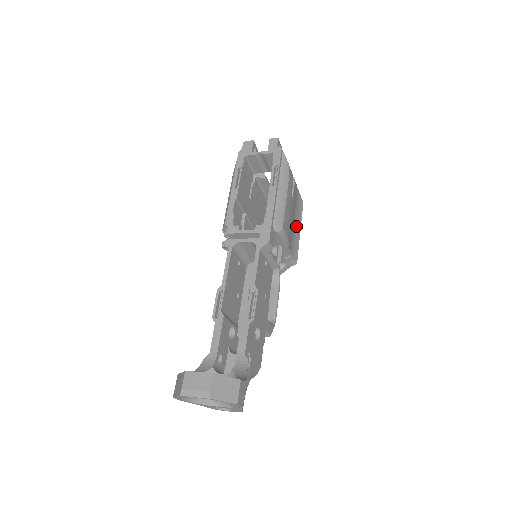
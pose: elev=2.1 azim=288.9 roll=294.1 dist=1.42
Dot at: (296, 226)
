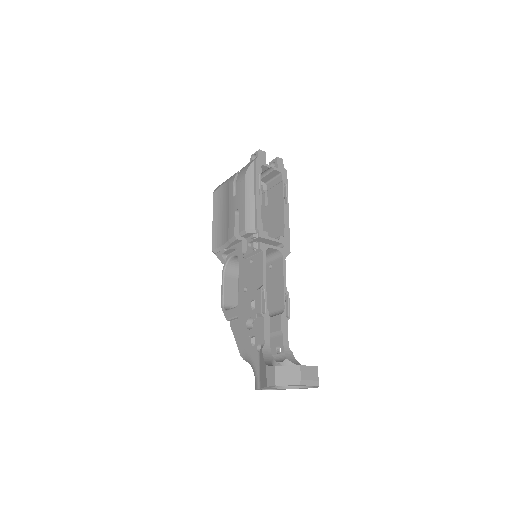
Dot at: occluded
